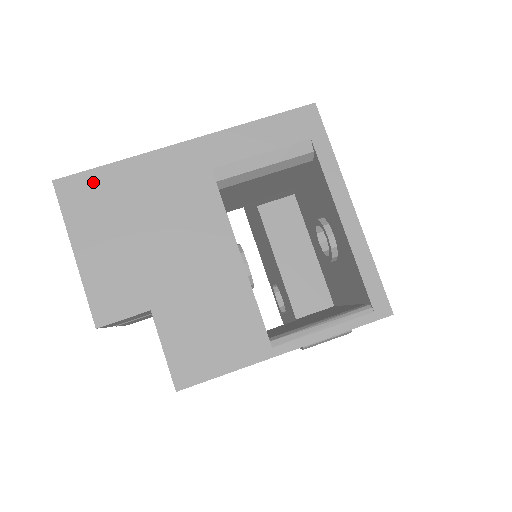
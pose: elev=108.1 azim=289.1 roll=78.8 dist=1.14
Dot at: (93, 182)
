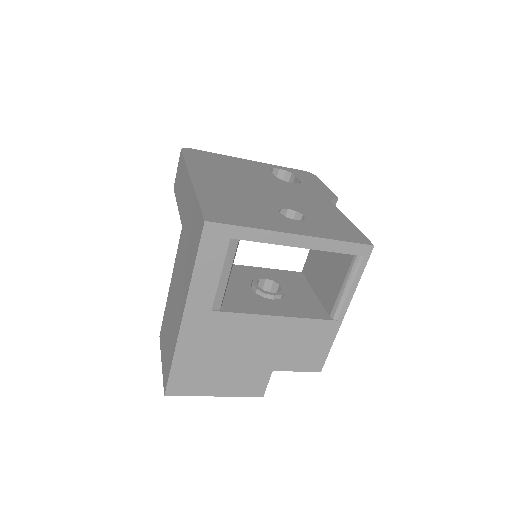
Dot at: (178, 377)
